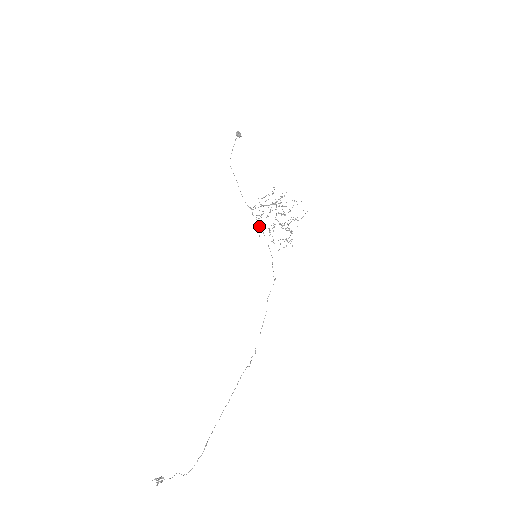
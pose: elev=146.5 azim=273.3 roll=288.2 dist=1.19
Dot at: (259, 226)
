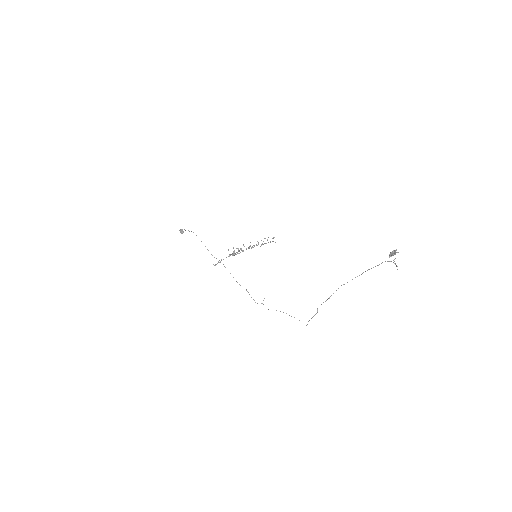
Dot at: occluded
